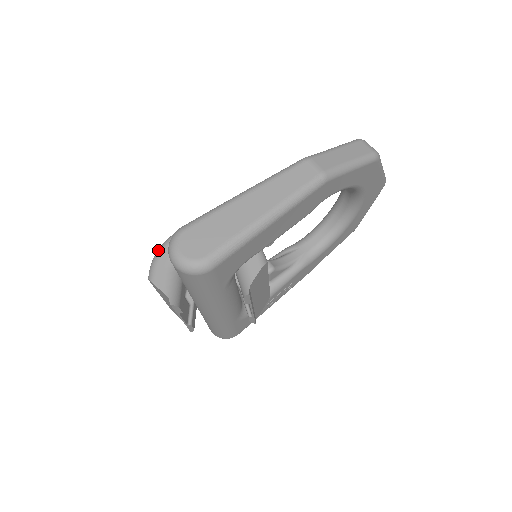
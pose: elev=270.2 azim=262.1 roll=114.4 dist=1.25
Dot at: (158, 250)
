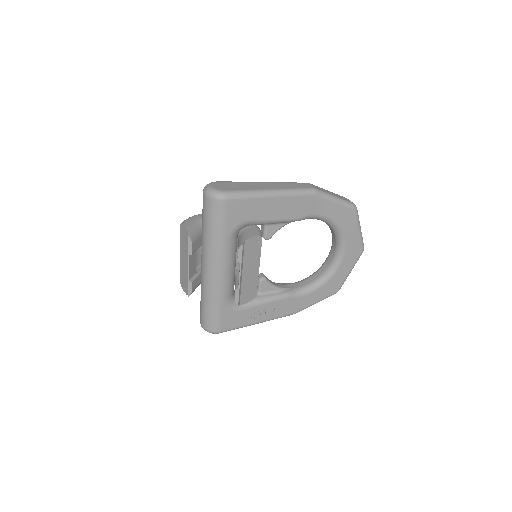
Dot at: (194, 215)
